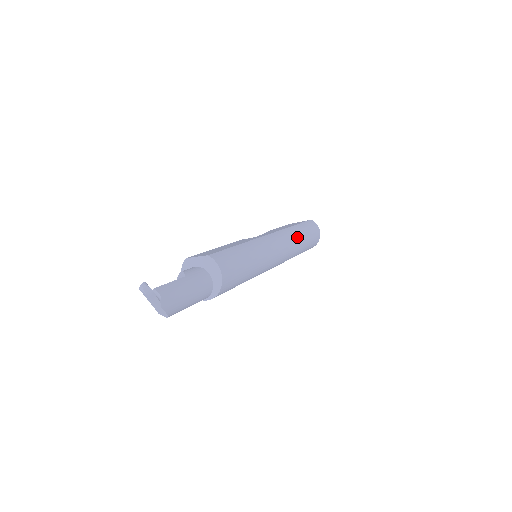
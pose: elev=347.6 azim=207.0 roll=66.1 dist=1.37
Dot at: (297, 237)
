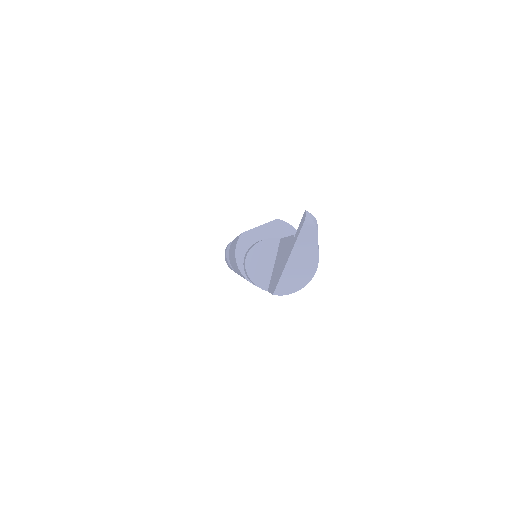
Dot at: occluded
